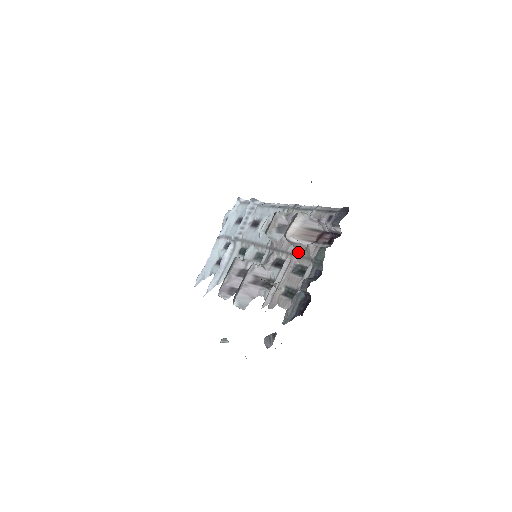
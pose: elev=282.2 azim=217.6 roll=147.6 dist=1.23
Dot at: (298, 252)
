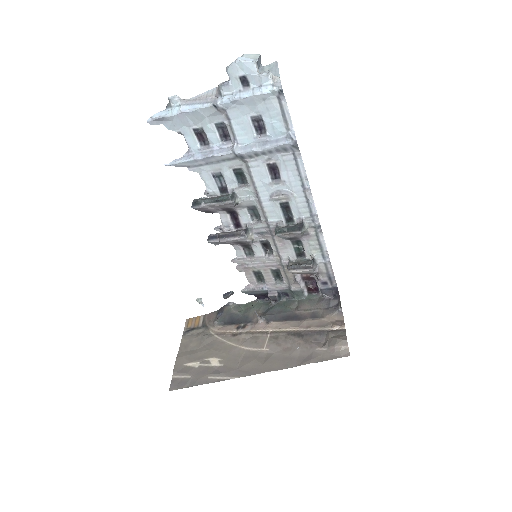
Dot at: (287, 269)
